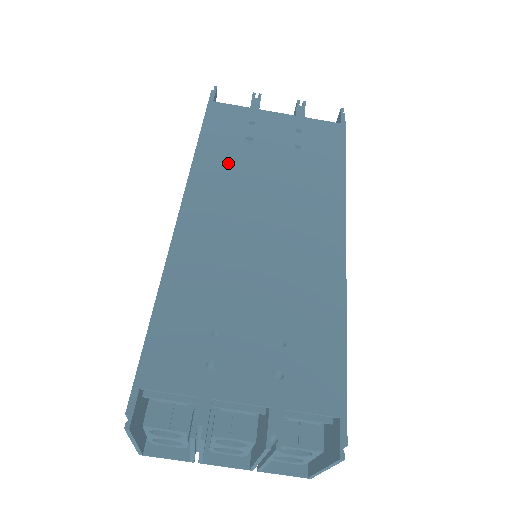
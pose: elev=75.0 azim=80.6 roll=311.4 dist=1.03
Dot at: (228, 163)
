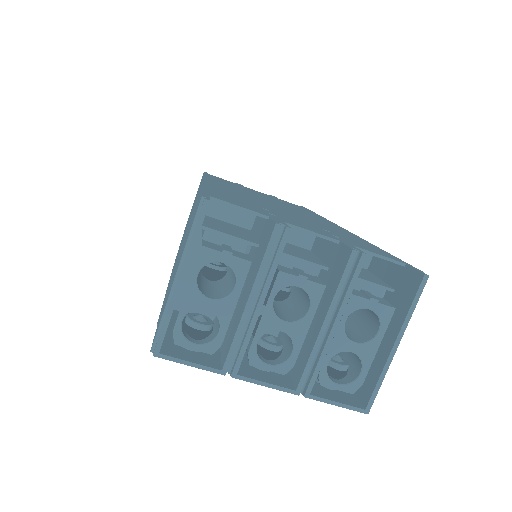
Dot at: (232, 185)
